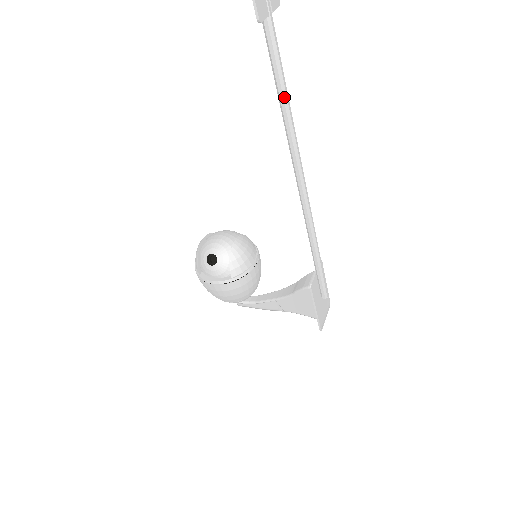
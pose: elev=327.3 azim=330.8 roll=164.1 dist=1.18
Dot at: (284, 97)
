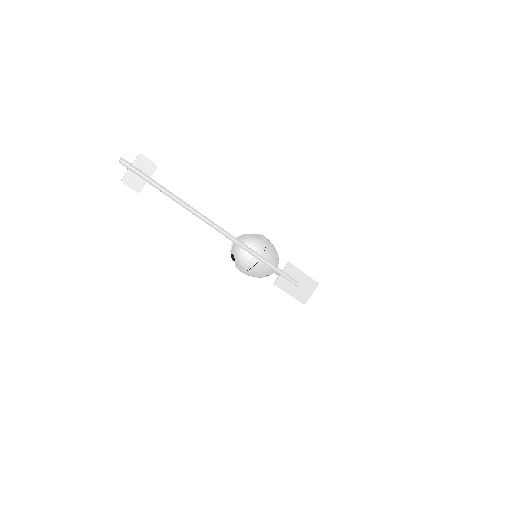
Dot at: (184, 207)
